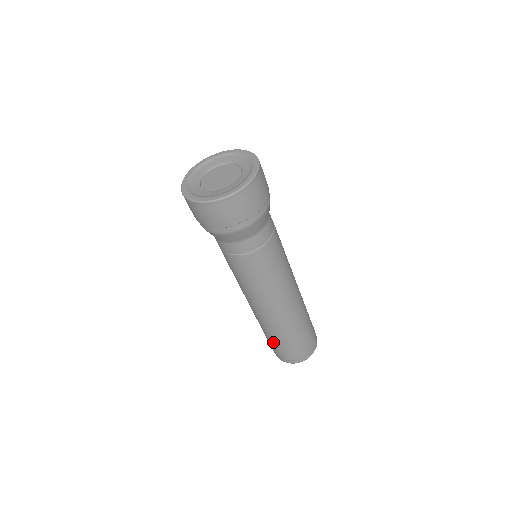
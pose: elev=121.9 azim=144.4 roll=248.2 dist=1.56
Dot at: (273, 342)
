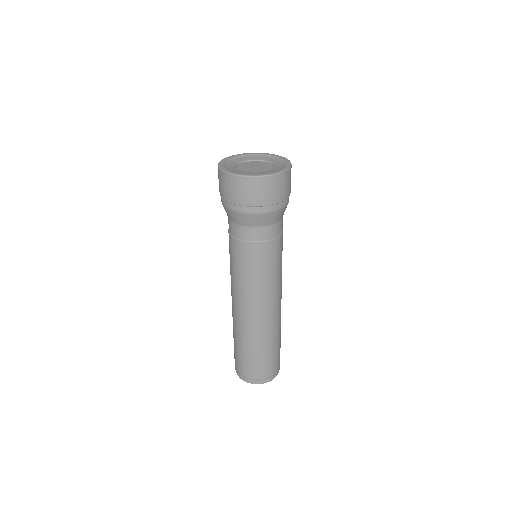
Dot at: (234, 343)
